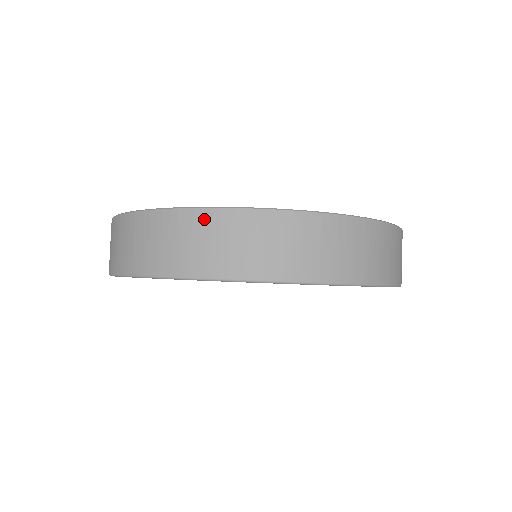
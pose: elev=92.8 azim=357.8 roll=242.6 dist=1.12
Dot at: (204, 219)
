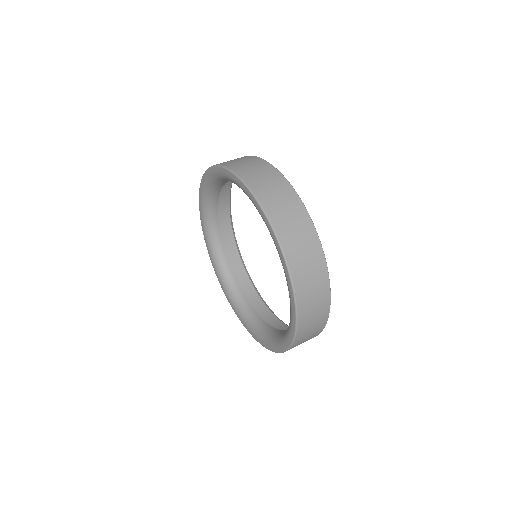
Dot at: (302, 214)
